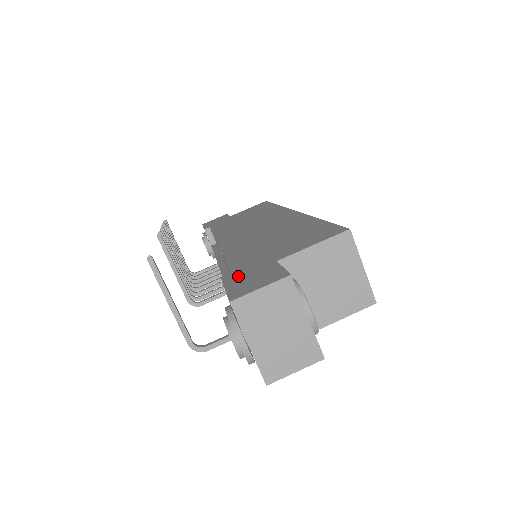
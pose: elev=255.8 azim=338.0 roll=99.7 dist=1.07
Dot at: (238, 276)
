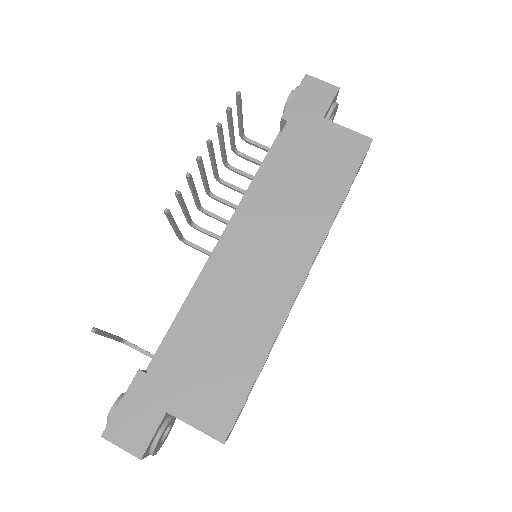
Dot at: (140, 393)
